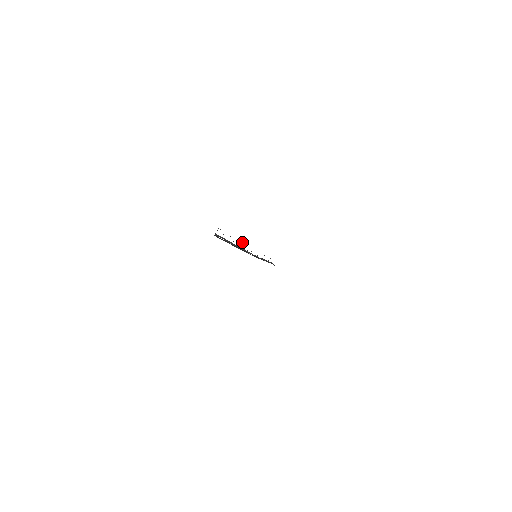
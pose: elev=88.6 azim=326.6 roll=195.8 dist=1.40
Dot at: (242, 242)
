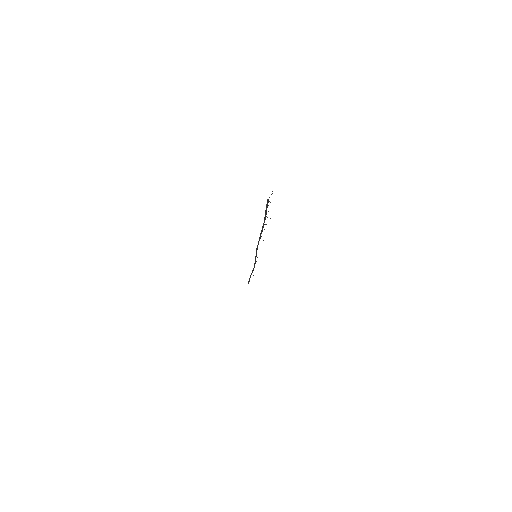
Dot at: occluded
